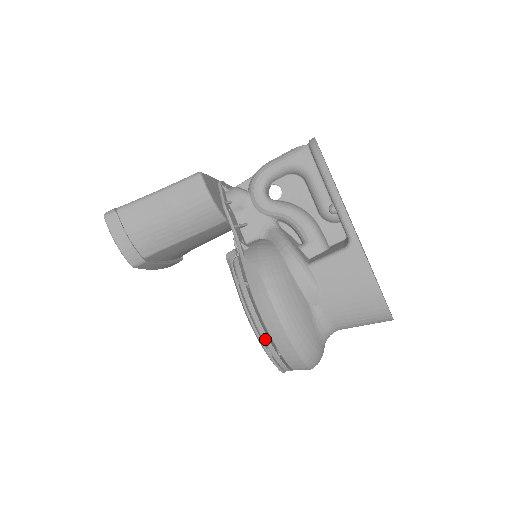
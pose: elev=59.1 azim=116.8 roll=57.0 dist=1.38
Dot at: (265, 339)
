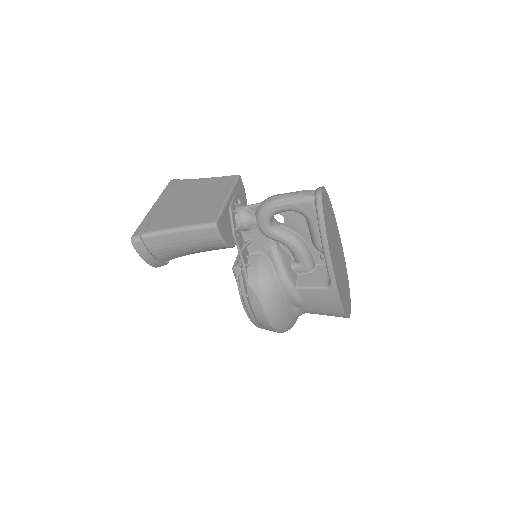
Dot at: (257, 325)
